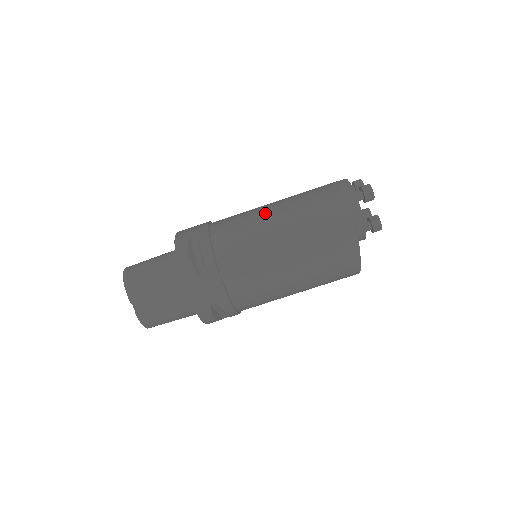
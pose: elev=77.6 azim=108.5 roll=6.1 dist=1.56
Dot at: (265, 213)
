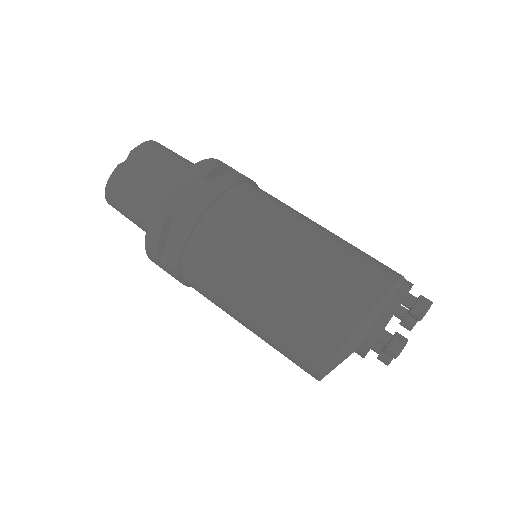
Dot at: occluded
